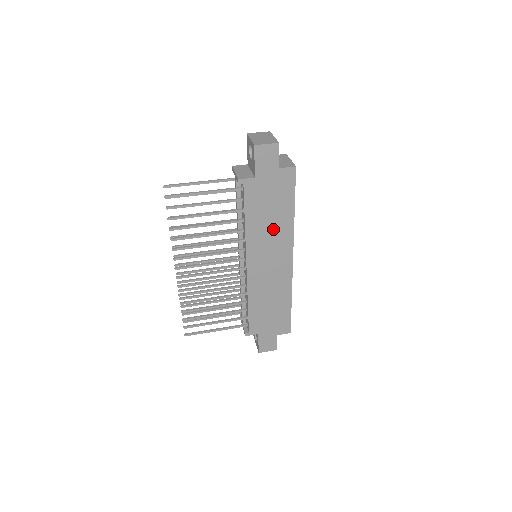
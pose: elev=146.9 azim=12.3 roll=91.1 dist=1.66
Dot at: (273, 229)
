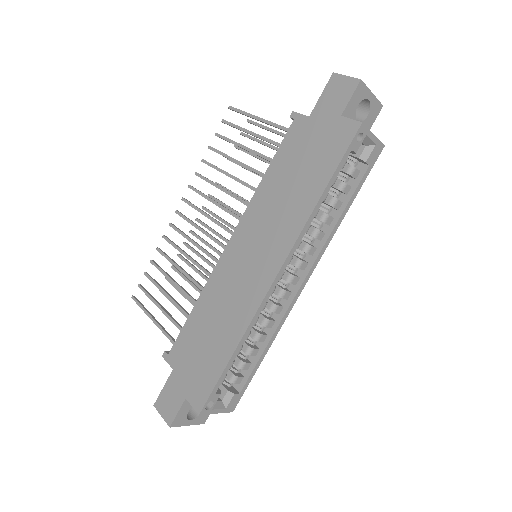
Dot at: (285, 205)
